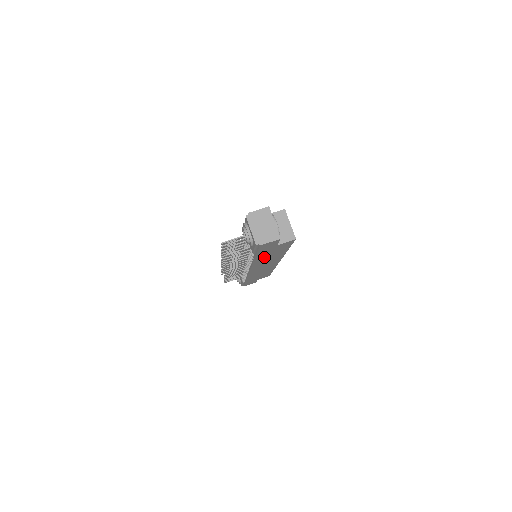
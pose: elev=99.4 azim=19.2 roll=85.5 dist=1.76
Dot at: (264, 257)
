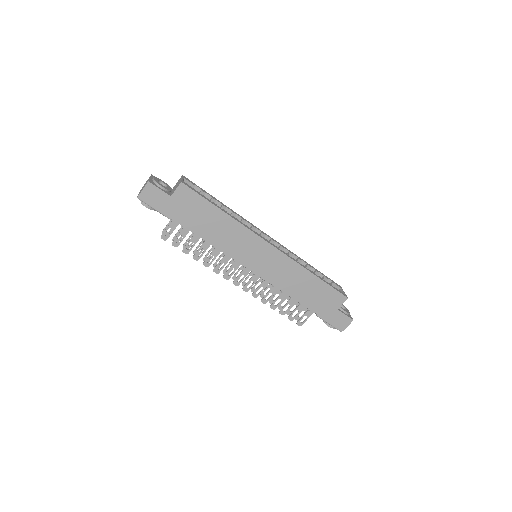
Dot at: (205, 228)
